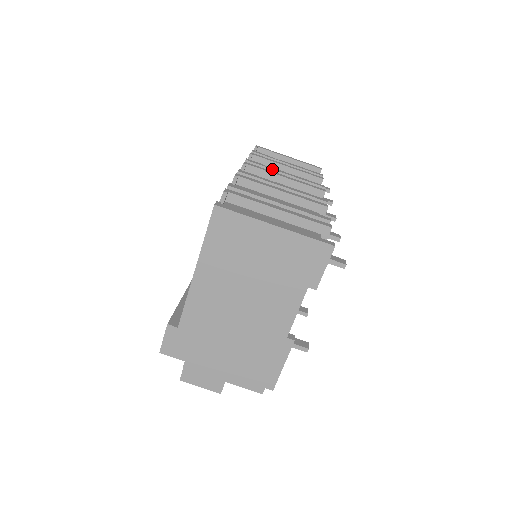
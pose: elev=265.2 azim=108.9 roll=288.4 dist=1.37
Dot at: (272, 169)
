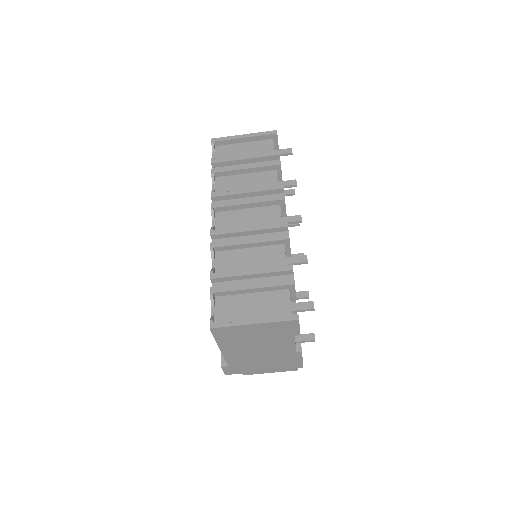
Dot at: (235, 194)
